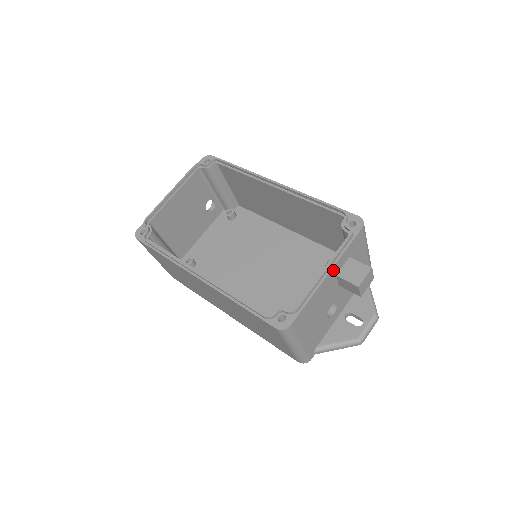
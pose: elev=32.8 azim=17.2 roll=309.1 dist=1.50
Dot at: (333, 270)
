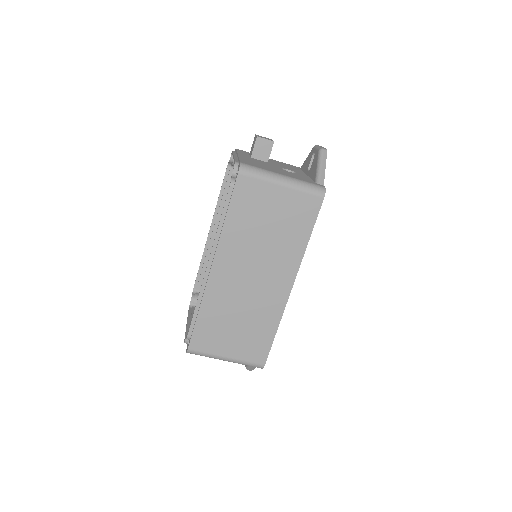
Dot at: (241, 155)
